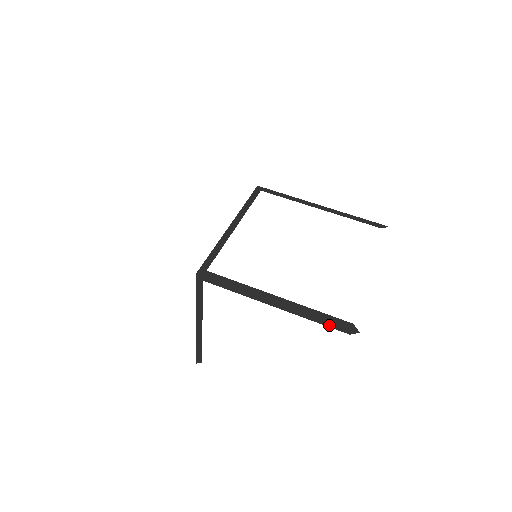
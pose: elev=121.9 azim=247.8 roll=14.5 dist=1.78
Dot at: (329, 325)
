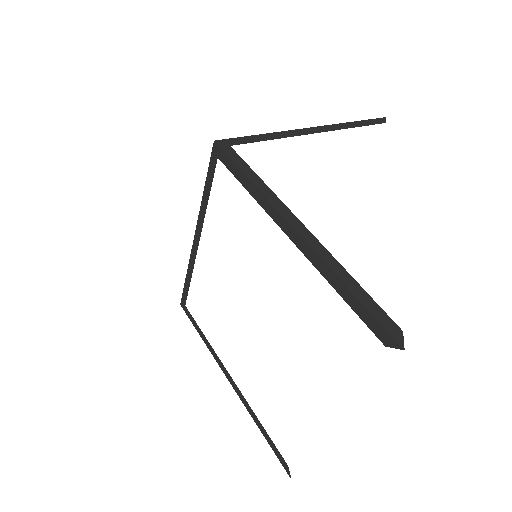
Dot at: (367, 124)
